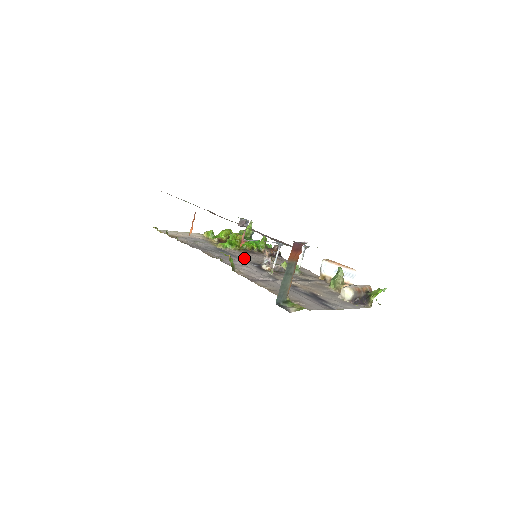
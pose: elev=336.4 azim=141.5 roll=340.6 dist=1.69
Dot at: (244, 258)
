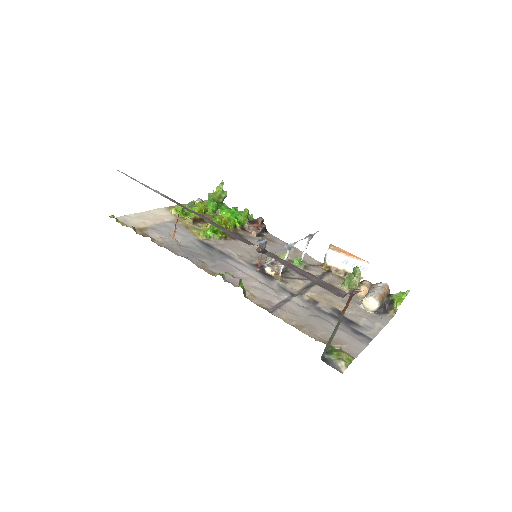
Dot at: (239, 257)
